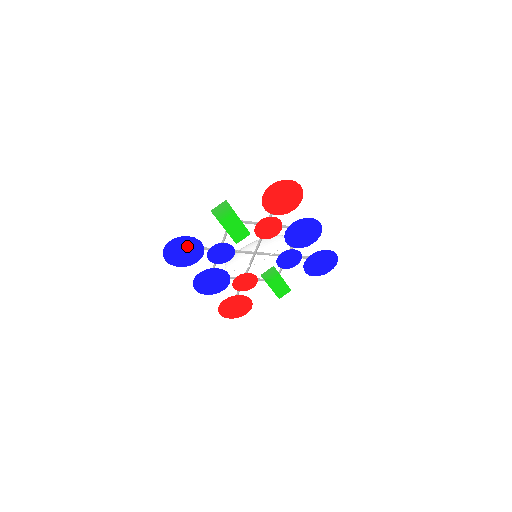
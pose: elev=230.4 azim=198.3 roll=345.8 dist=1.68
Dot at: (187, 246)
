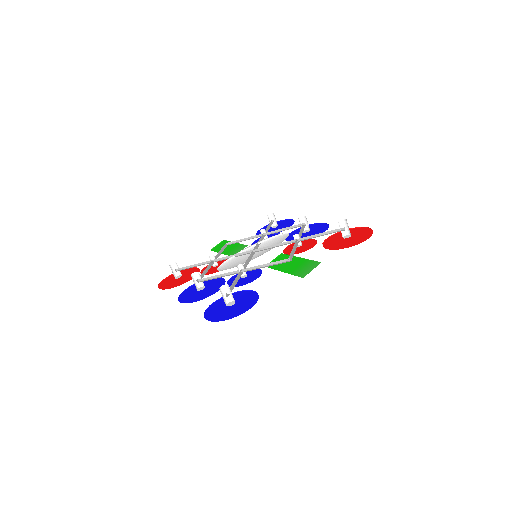
Dot at: (241, 301)
